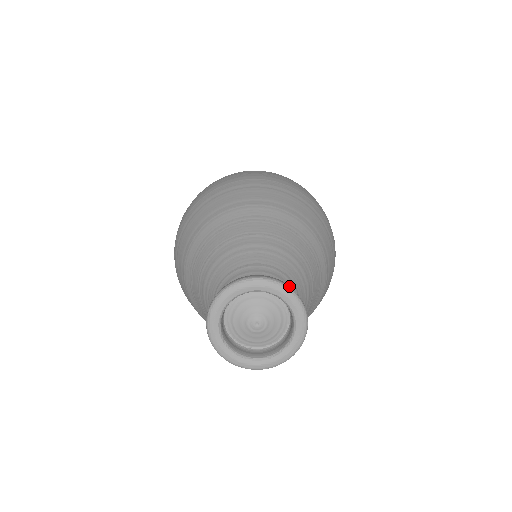
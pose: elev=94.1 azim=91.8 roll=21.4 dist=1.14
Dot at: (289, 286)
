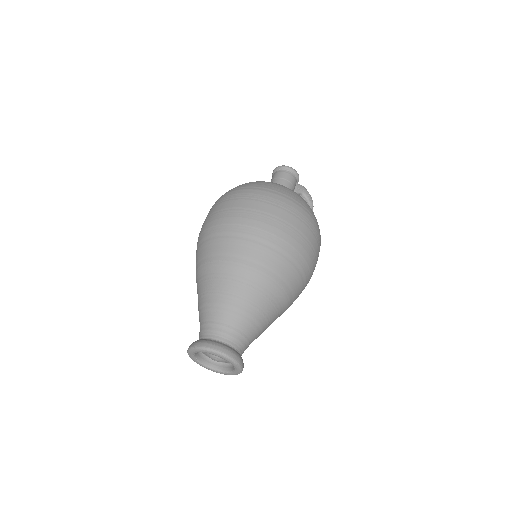
Dot at: (242, 365)
